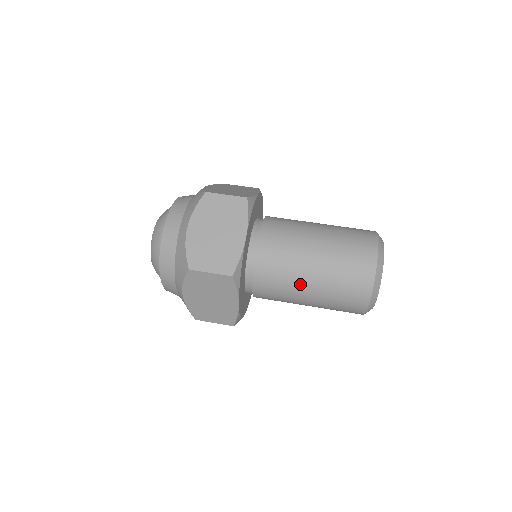
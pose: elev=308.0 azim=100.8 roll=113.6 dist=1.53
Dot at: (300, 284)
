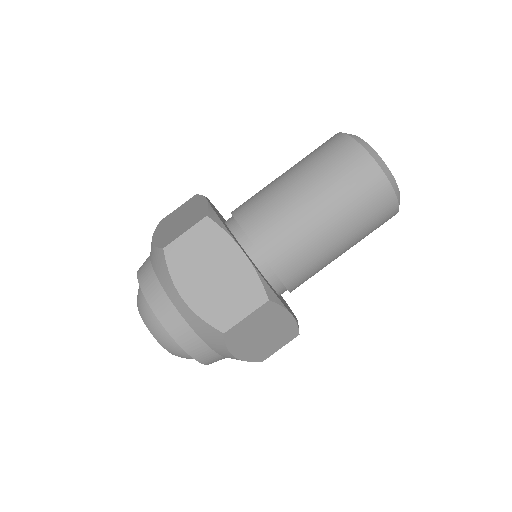
Dot at: (326, 244)
